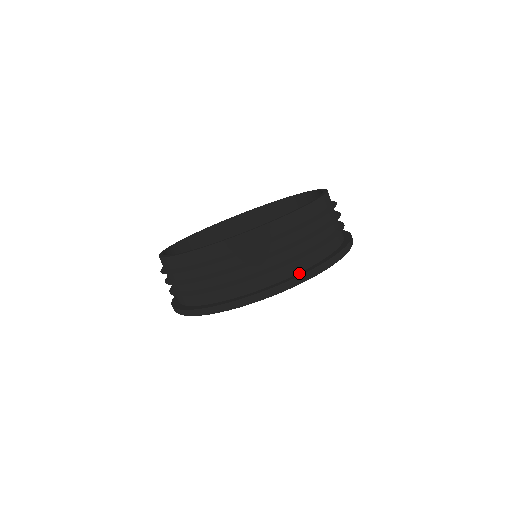
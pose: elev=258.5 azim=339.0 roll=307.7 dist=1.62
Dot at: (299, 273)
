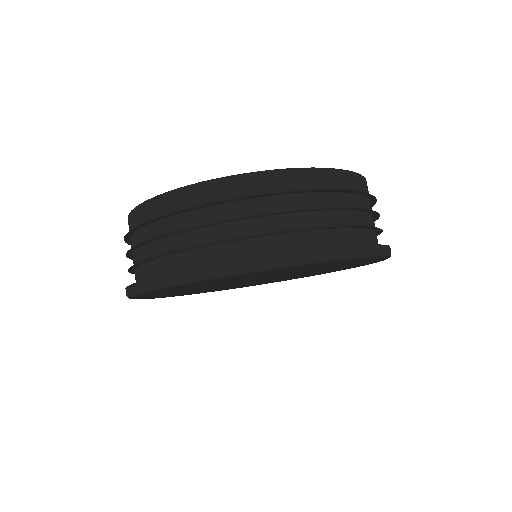
Dot at: occluded
